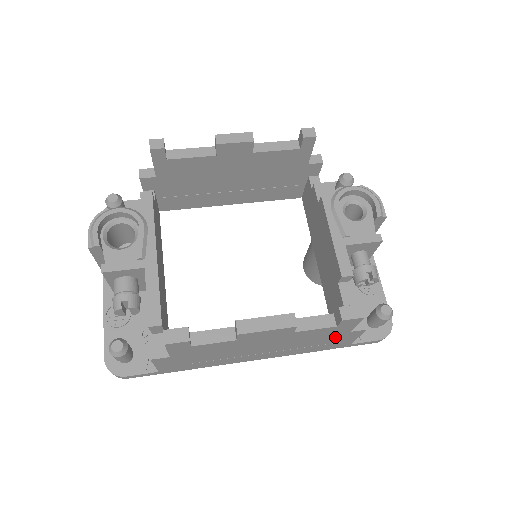
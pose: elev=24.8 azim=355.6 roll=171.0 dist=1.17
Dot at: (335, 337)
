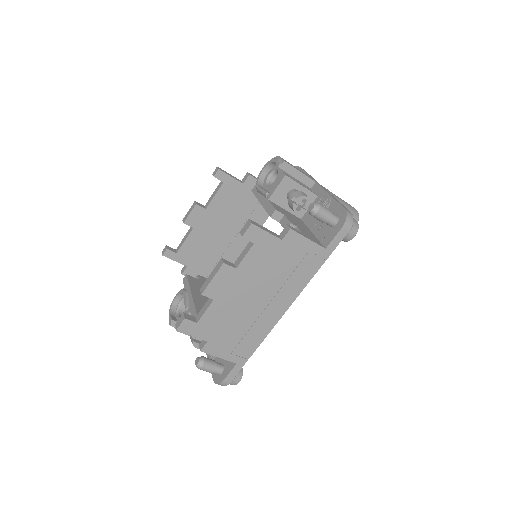
Dot at: (286, 252)
